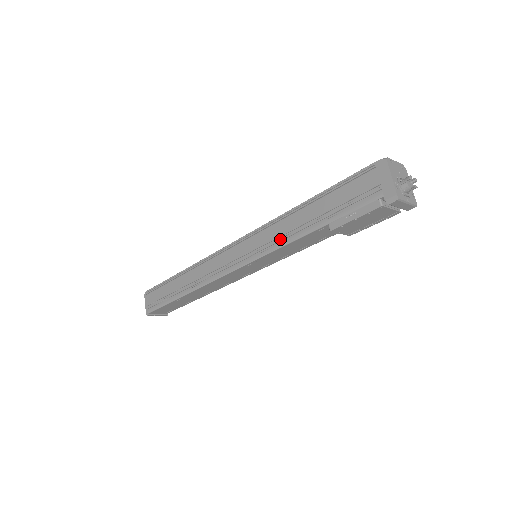
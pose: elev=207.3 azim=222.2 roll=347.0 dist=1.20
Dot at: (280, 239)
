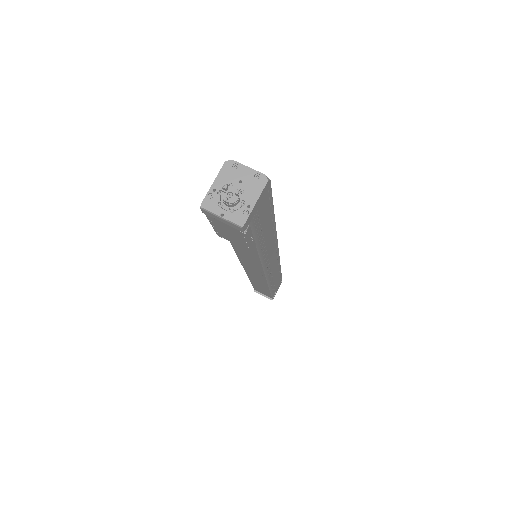
Dot at: occluded
